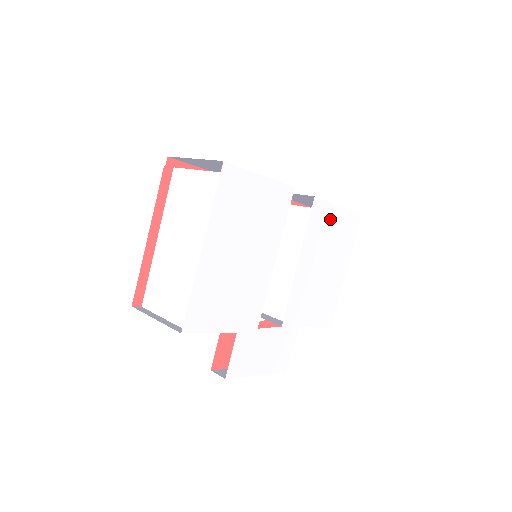
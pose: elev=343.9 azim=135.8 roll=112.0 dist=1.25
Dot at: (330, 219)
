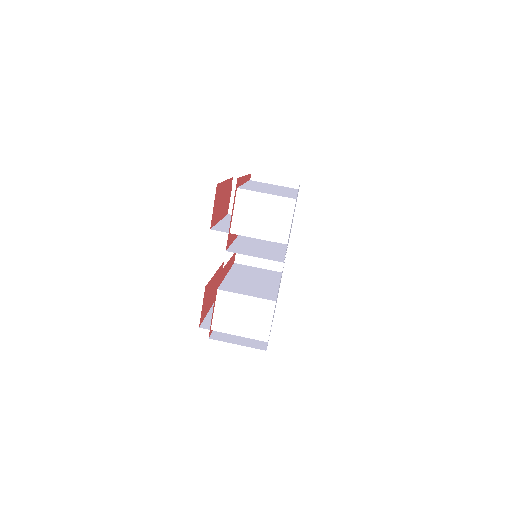
Dot at: (289, 233)
